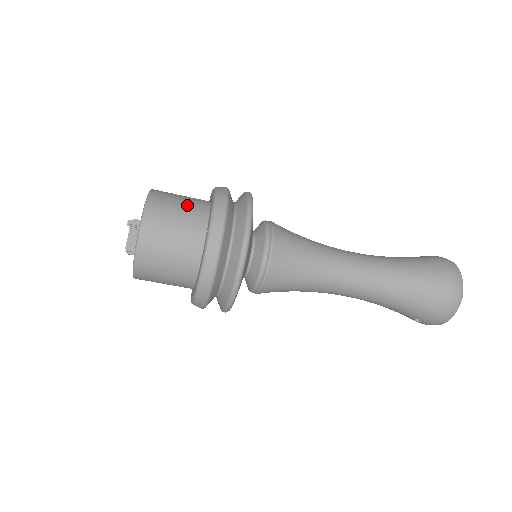
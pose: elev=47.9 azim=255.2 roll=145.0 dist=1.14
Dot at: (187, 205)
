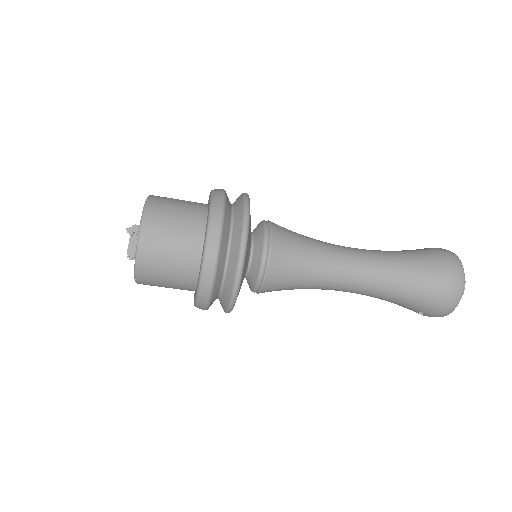
Dot at: (184, 210)
